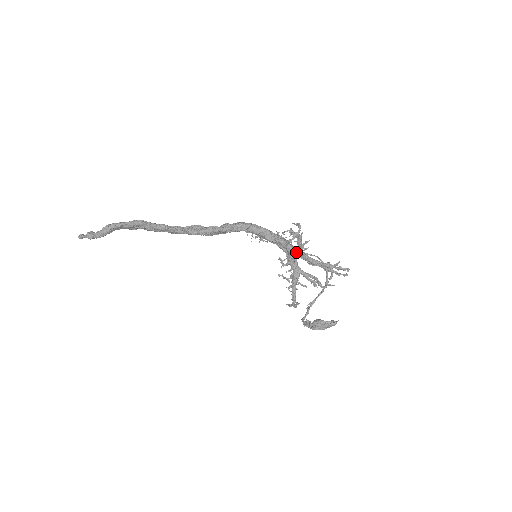
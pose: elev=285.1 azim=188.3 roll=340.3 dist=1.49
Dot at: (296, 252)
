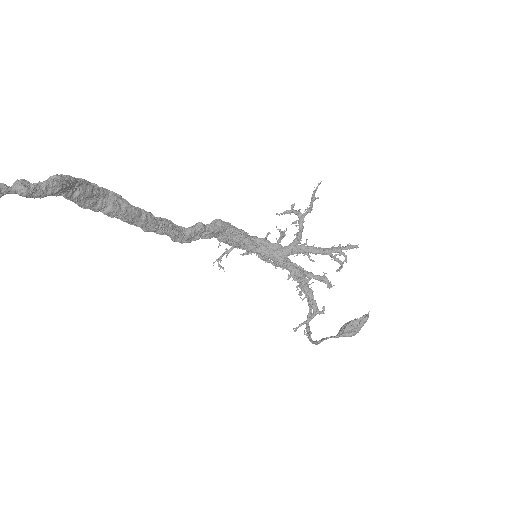
Dot at: (293, 247)
